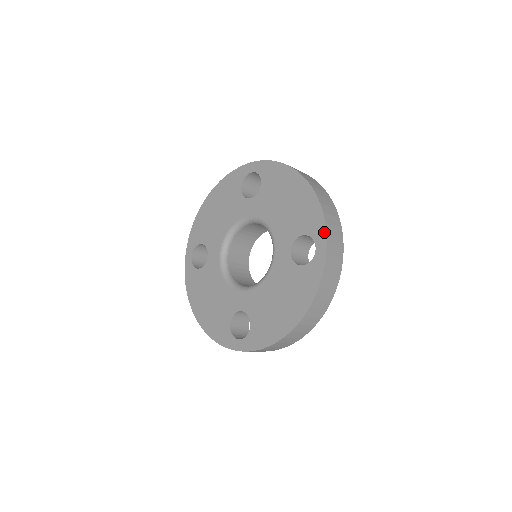
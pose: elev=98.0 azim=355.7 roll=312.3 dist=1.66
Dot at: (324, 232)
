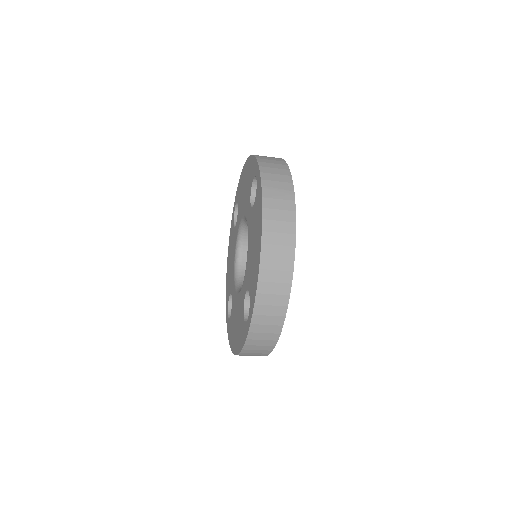
Dot at: (252, 312)
